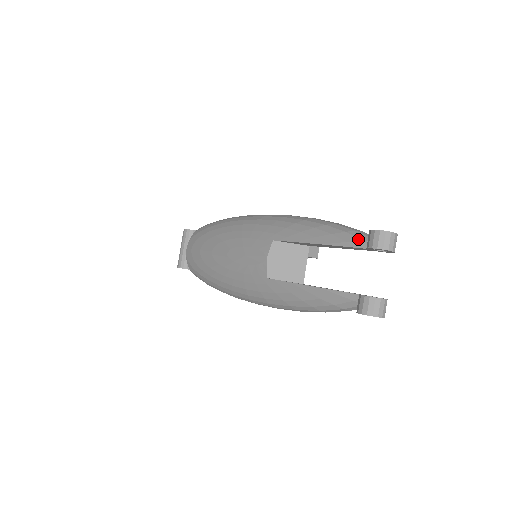
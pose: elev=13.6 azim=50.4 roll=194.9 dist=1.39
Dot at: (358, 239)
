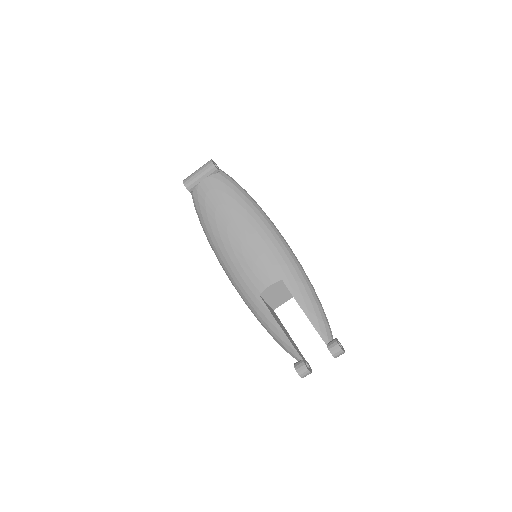
Dot at: (327, 335)
